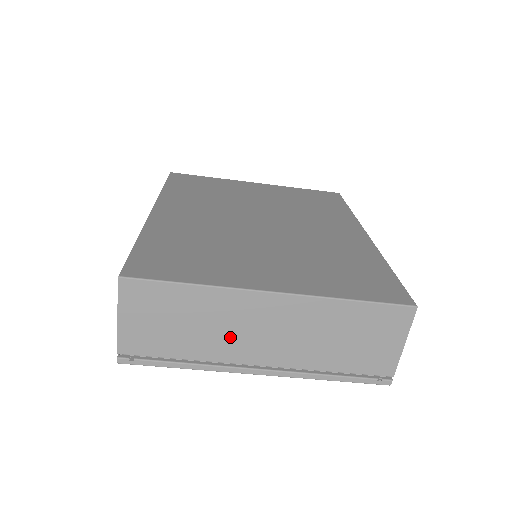
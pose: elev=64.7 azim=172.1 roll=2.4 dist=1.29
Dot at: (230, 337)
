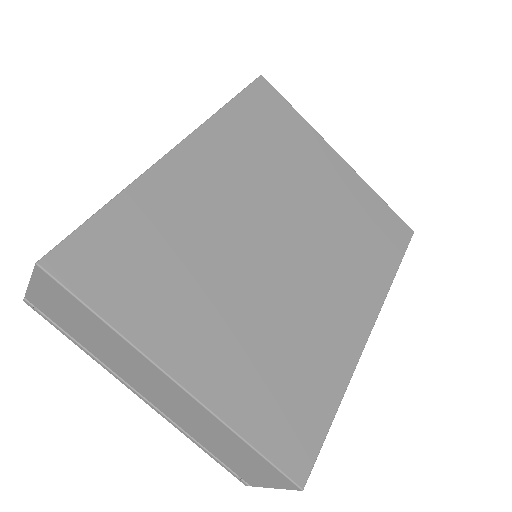
Dot at: (126, 368)
